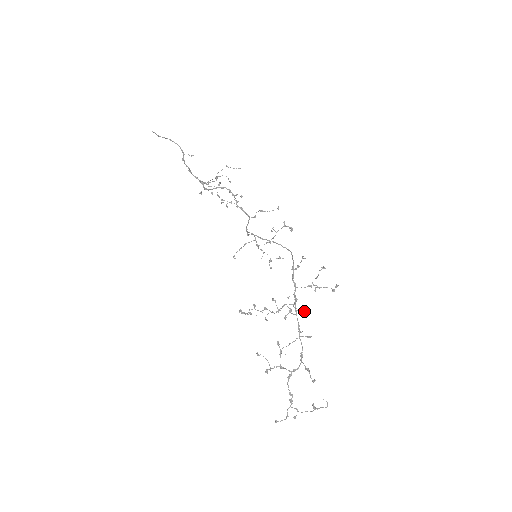
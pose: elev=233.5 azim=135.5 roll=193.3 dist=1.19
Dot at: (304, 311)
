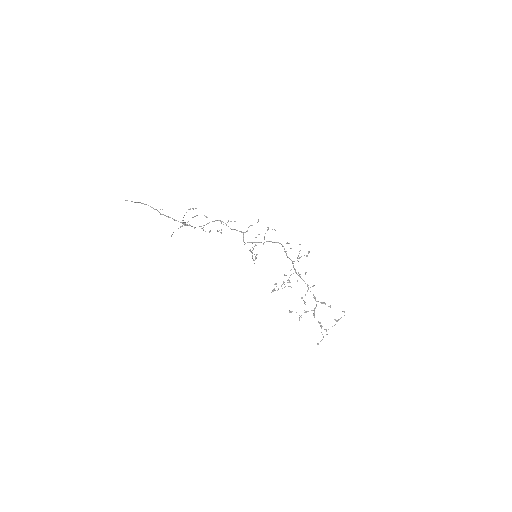
Dot at: (306, 272)
